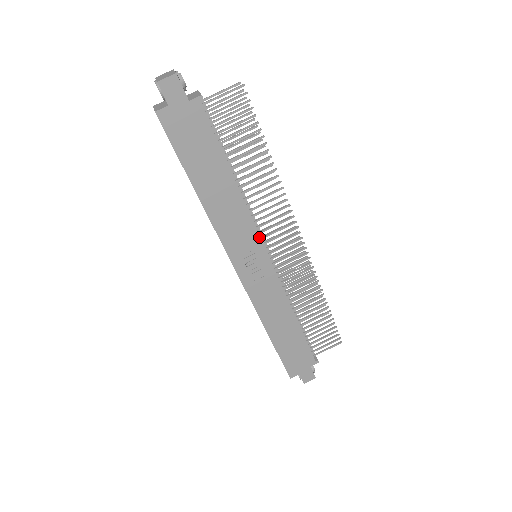
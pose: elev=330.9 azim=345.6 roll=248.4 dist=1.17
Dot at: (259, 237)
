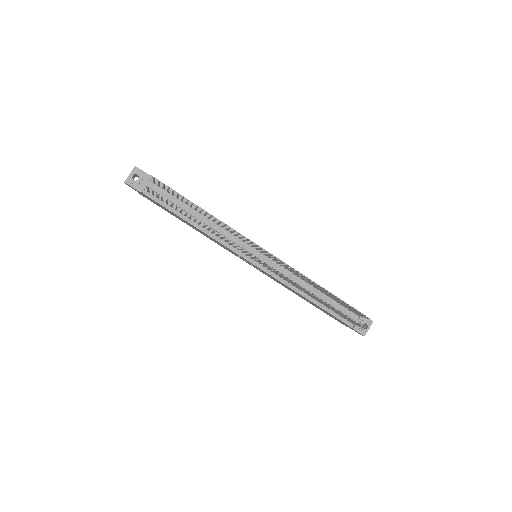
Dot at: (236, 253)
